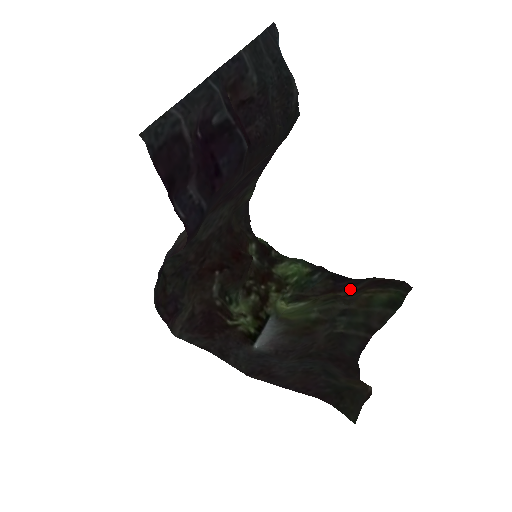
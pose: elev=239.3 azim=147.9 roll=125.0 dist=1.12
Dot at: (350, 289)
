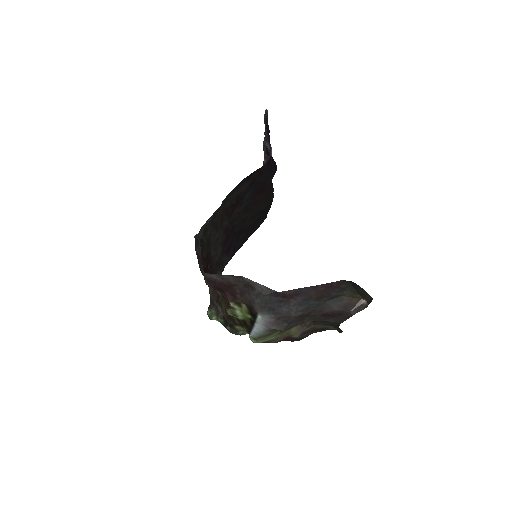
Dot at: (300, 337)
